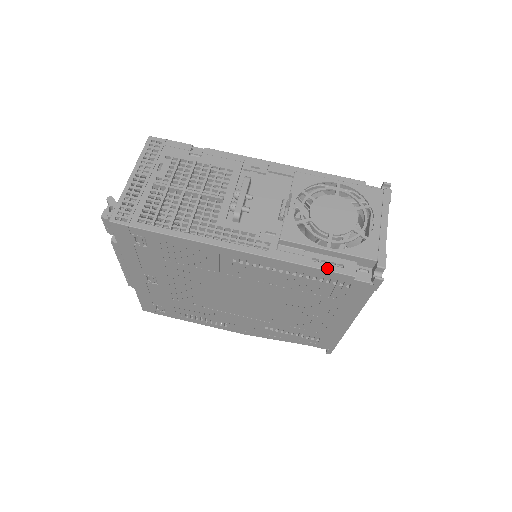
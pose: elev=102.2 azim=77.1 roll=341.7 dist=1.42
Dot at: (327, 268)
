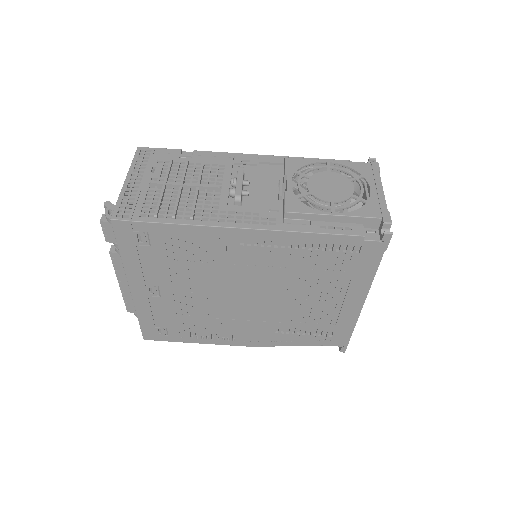
Dot at: (336, 232)
